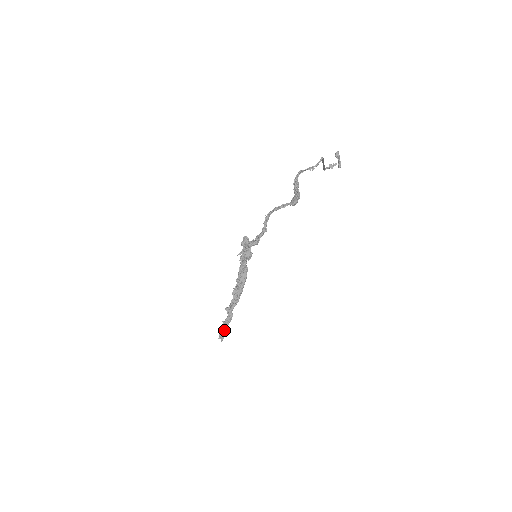
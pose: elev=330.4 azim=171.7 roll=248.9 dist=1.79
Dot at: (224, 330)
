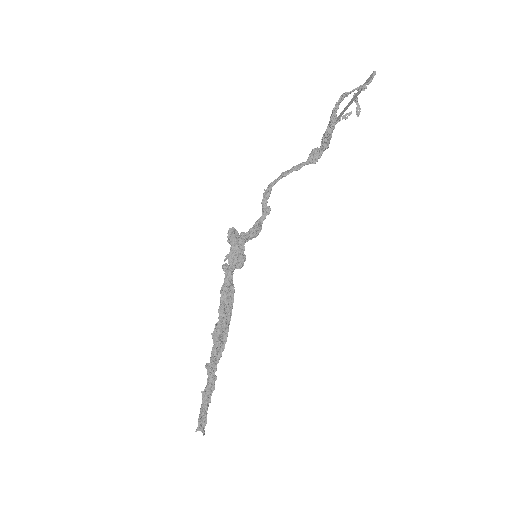
Dot at: (205, 410)
